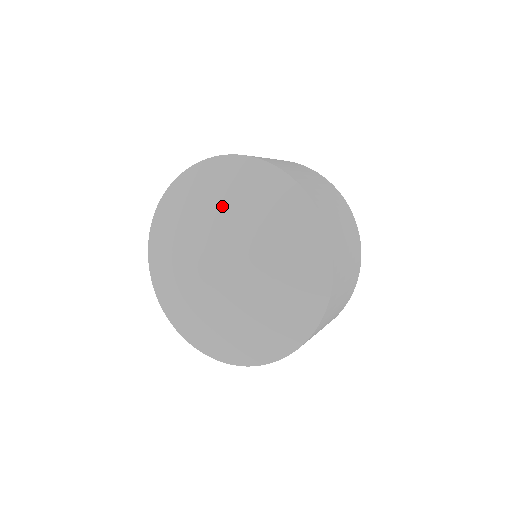
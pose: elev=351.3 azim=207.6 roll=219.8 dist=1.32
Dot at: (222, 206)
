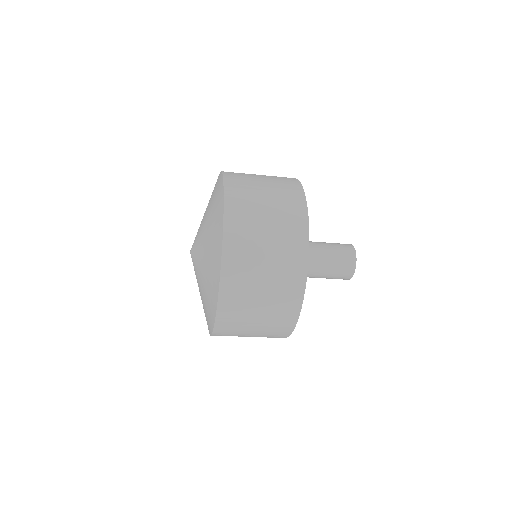
Dot at: occluded
